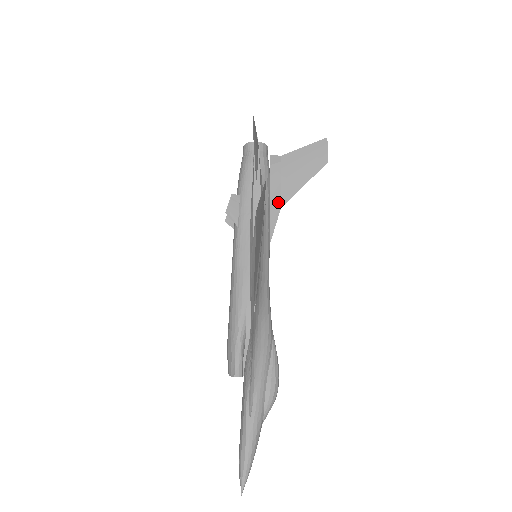
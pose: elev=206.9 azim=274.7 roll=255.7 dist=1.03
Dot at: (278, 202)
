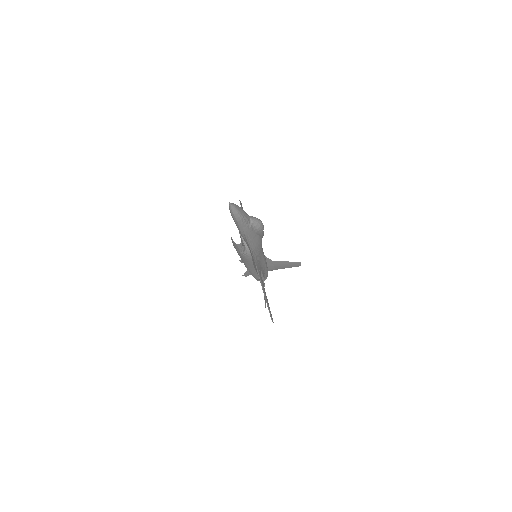
Dot at: (271, 262)
